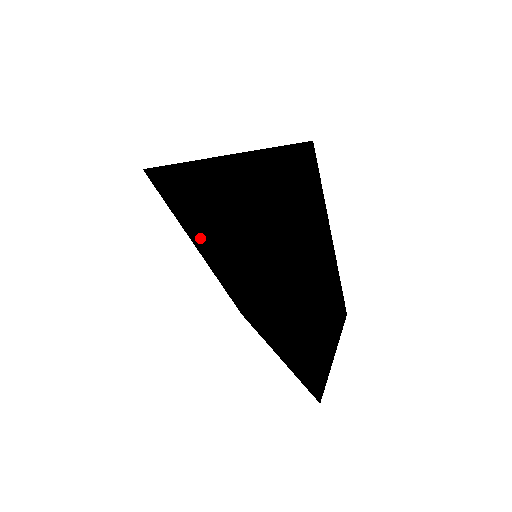
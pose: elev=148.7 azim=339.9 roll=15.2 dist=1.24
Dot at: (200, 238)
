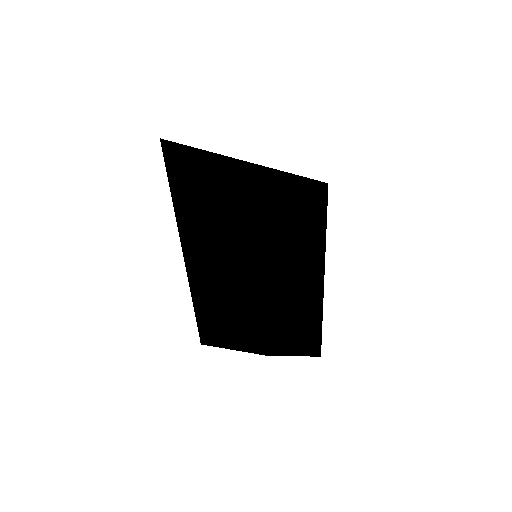
Dot at: occluded
